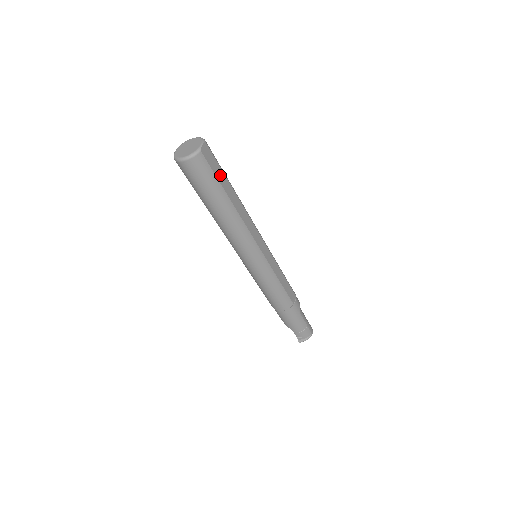
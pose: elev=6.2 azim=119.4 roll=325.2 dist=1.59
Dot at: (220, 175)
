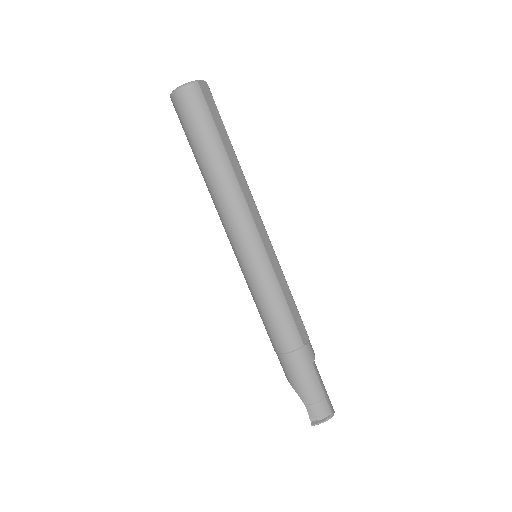
Dot at: (218, 121)
